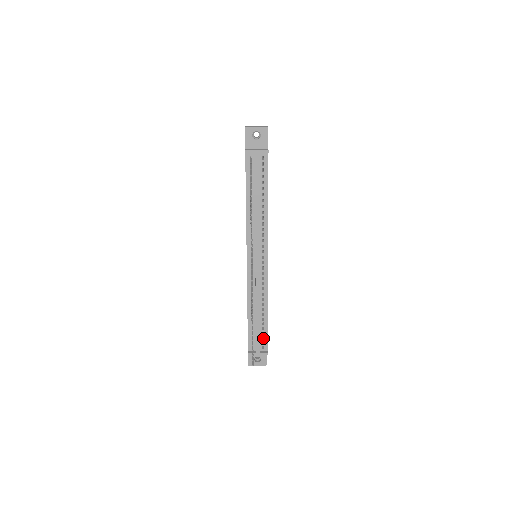
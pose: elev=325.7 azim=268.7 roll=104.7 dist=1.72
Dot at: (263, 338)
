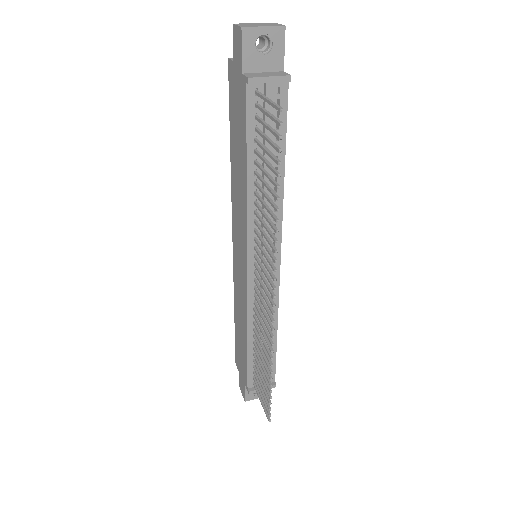
Dot at: occluded
